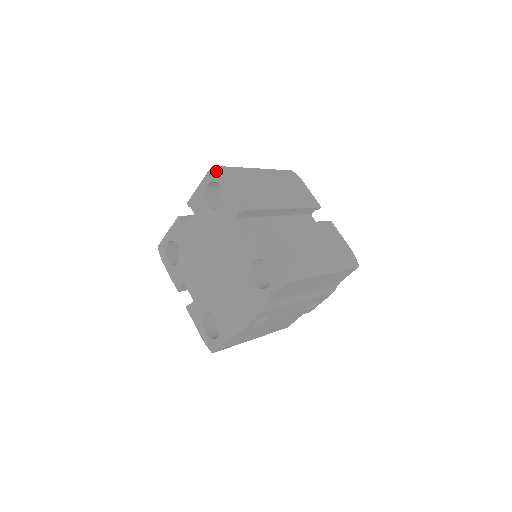
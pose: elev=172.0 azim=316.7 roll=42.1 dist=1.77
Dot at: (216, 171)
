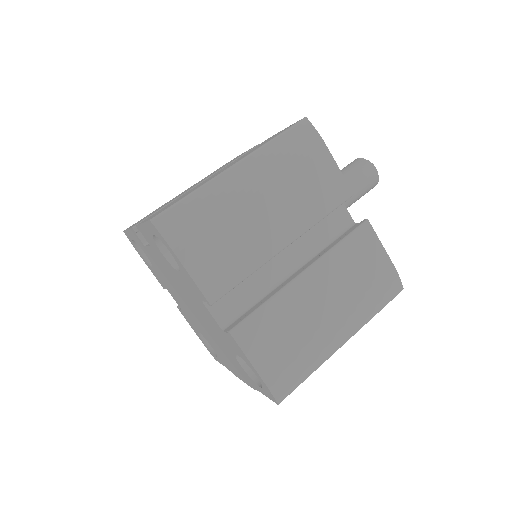
Dot at: (157, 232)
